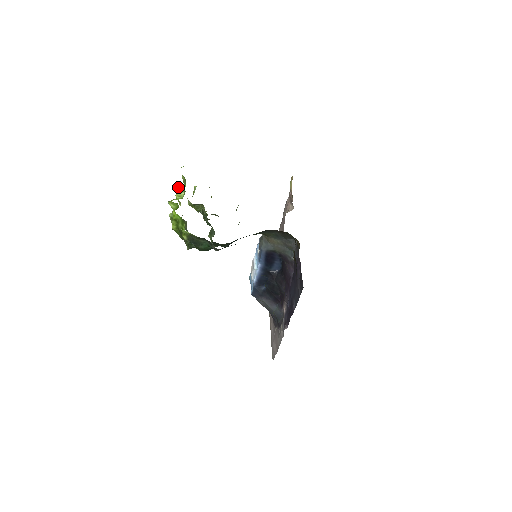
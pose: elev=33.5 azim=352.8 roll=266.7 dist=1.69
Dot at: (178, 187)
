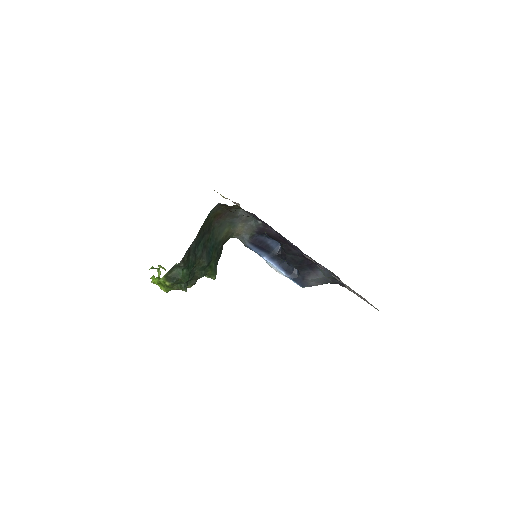
Dot at: occluded
